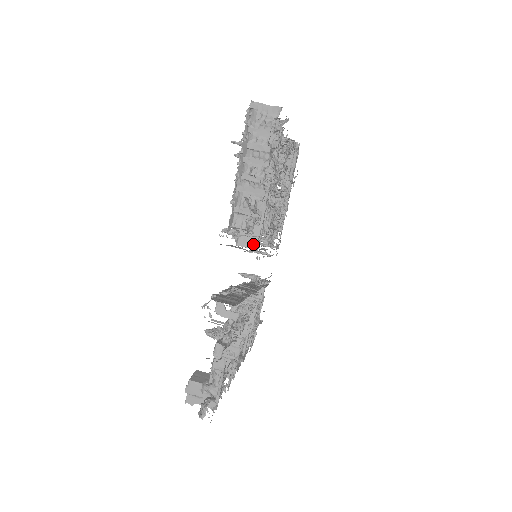
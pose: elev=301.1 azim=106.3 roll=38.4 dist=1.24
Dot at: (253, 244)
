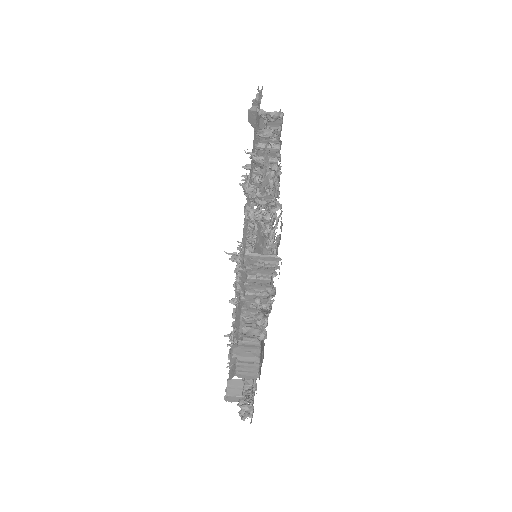
Dot at: occluded
